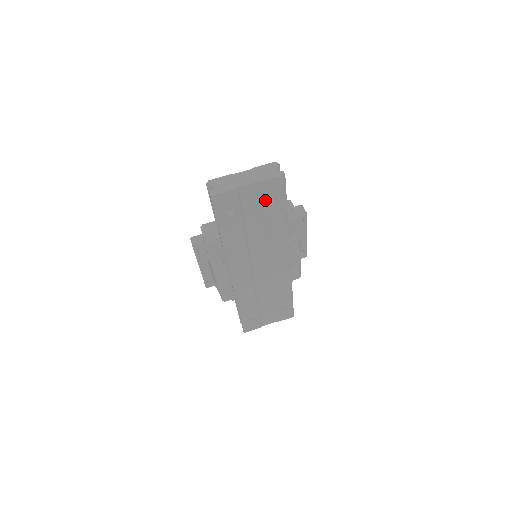
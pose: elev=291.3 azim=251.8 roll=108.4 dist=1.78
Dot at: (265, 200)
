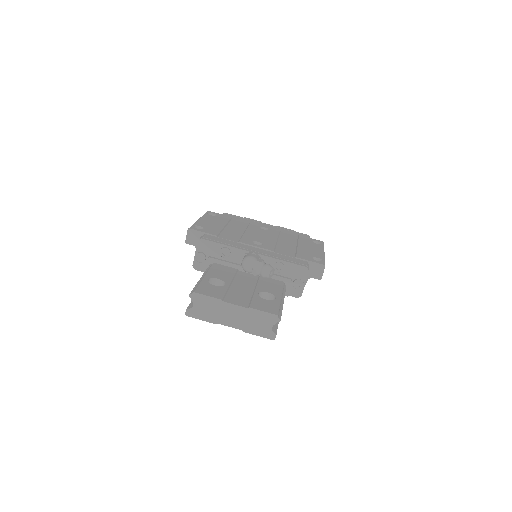
Dot at: occluded
